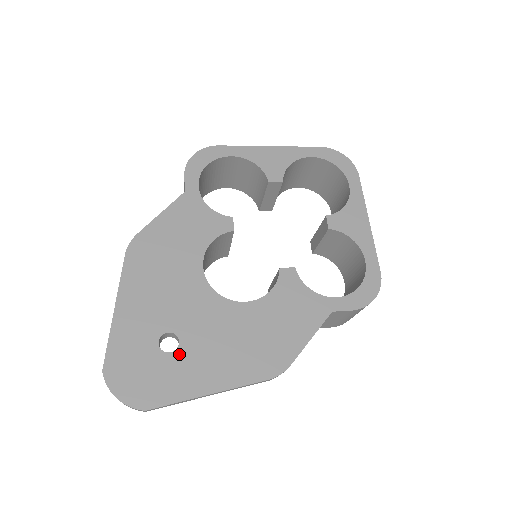
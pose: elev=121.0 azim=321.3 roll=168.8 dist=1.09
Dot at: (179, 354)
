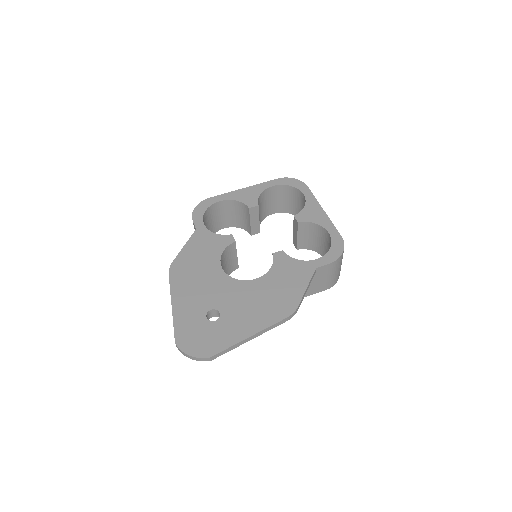
Dot at: (222, 320)
